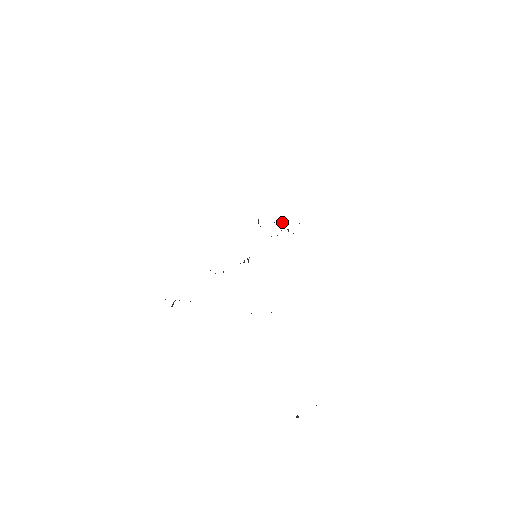
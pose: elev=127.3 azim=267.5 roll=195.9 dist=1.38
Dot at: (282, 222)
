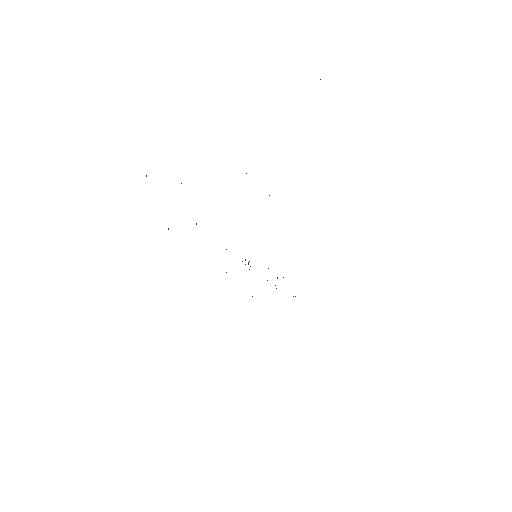
Dot at: occluded
